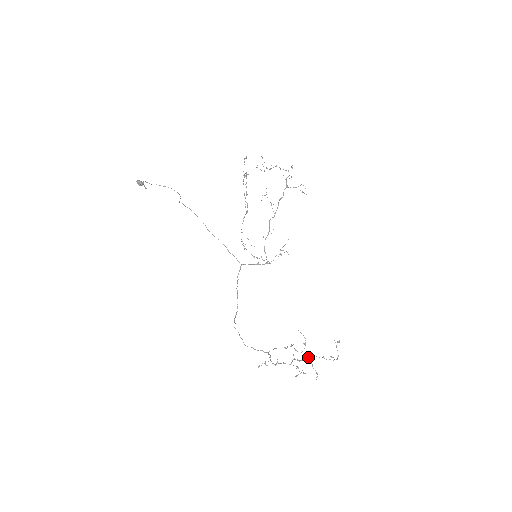
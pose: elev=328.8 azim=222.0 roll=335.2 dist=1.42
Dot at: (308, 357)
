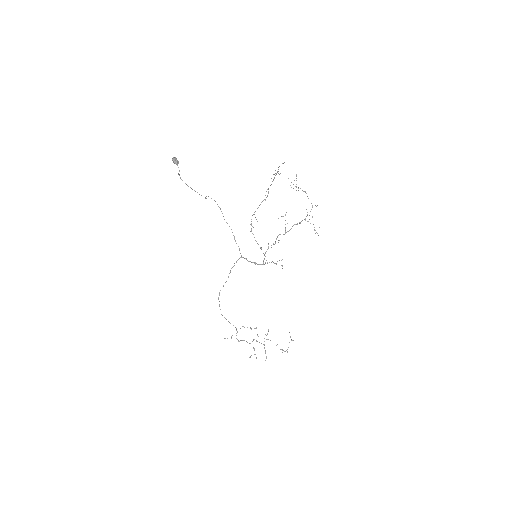
Dot at: occluded
